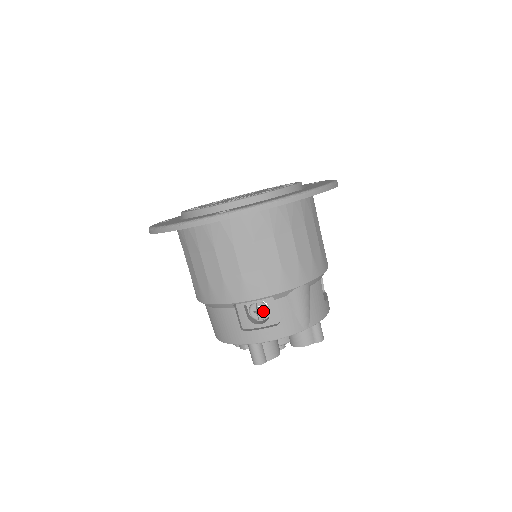
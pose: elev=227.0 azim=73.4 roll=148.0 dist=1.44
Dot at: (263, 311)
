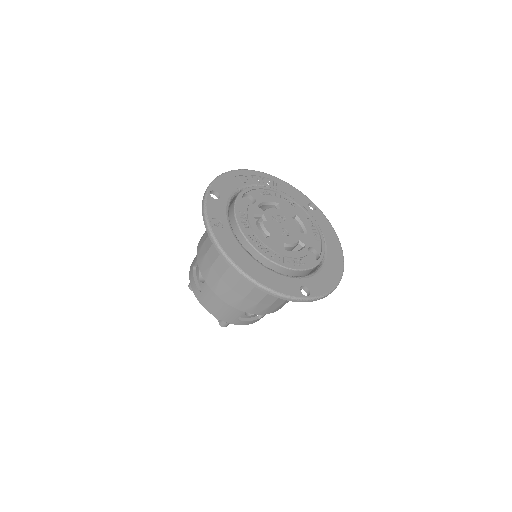
Dot at: occluded
